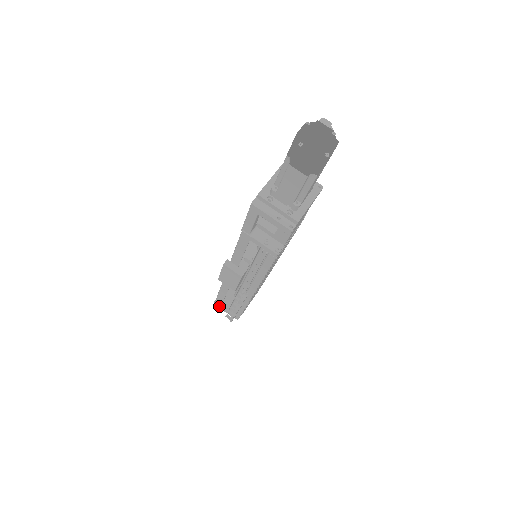
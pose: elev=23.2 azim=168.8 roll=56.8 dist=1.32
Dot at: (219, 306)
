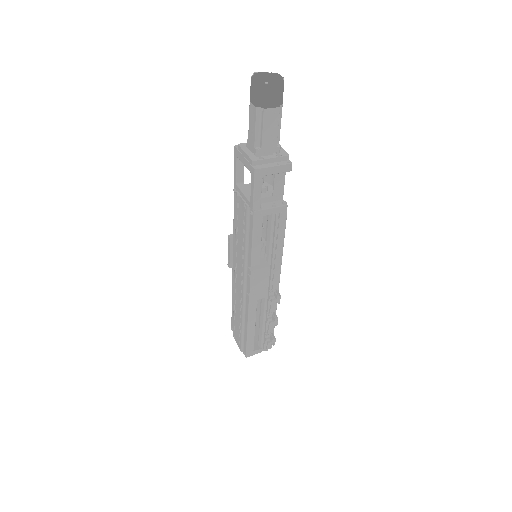
Dot at: (251, 352)
